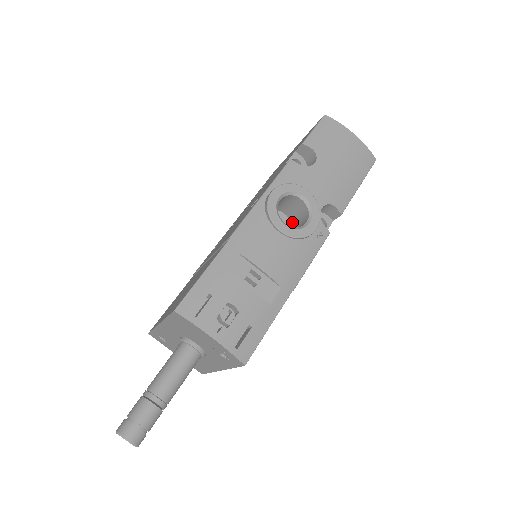
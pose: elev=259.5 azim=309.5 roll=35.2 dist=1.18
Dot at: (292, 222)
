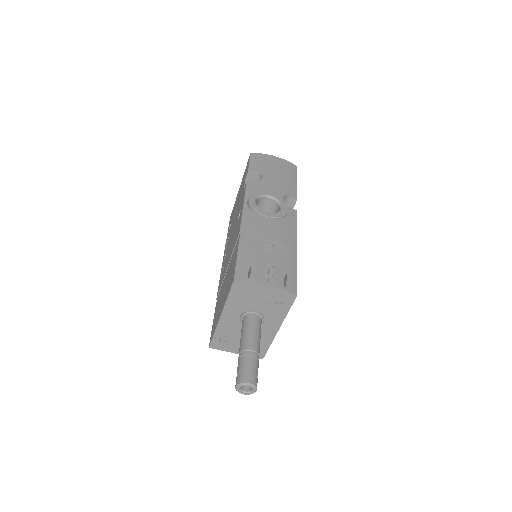
Dot at: occluded
